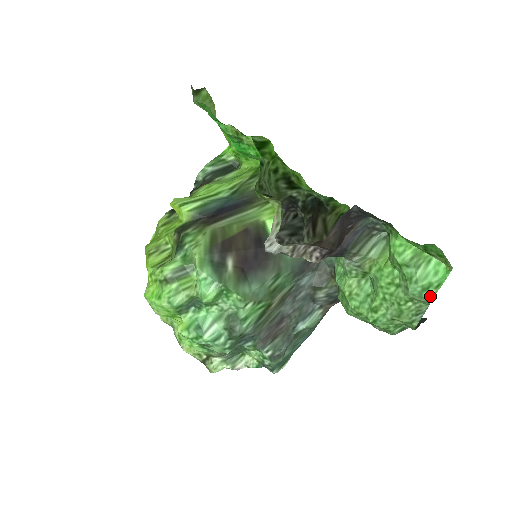
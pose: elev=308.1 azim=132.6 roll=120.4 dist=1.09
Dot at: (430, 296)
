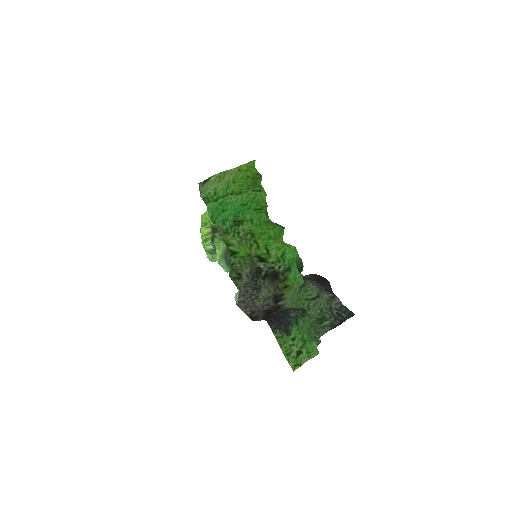
Dot at: occluded
